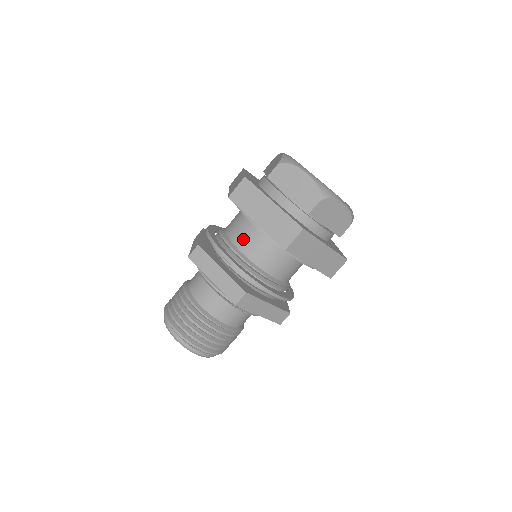
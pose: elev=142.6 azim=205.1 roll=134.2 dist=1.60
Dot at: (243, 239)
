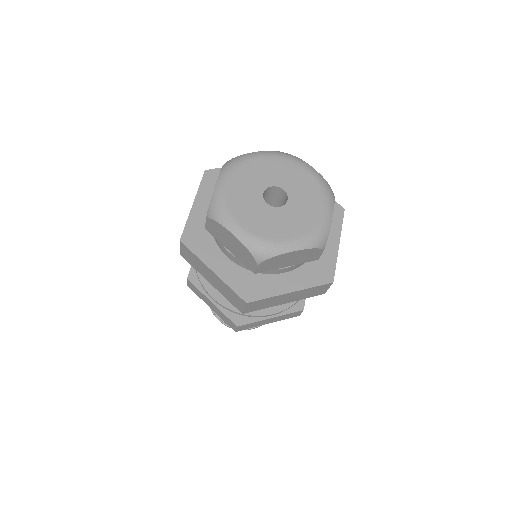
Dot at: occluded
